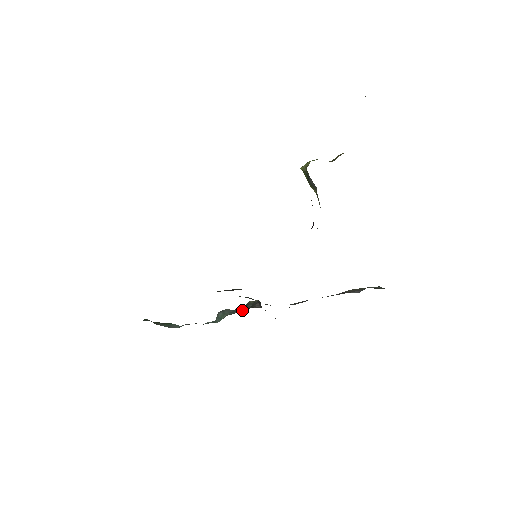
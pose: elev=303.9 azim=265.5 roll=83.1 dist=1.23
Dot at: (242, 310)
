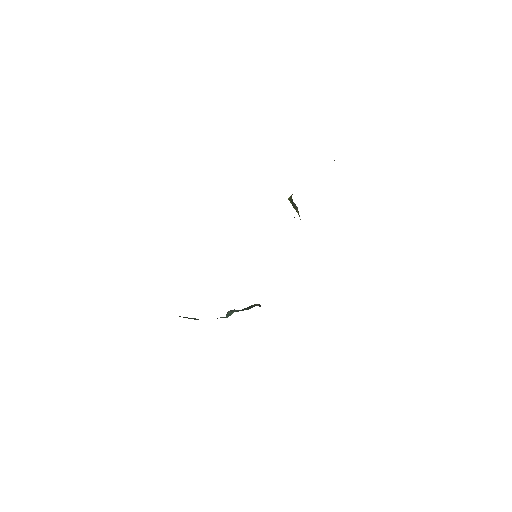
Dot at: (246, 309)
